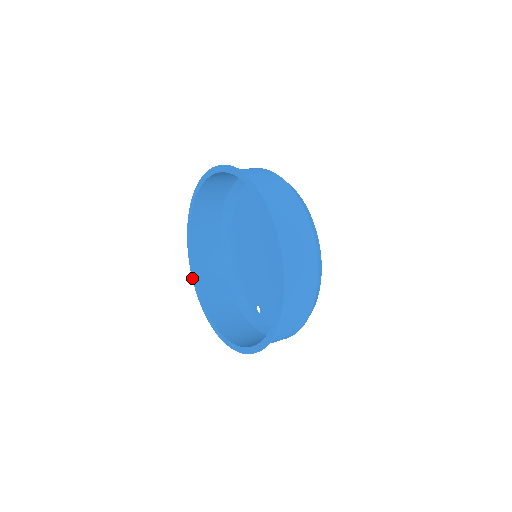
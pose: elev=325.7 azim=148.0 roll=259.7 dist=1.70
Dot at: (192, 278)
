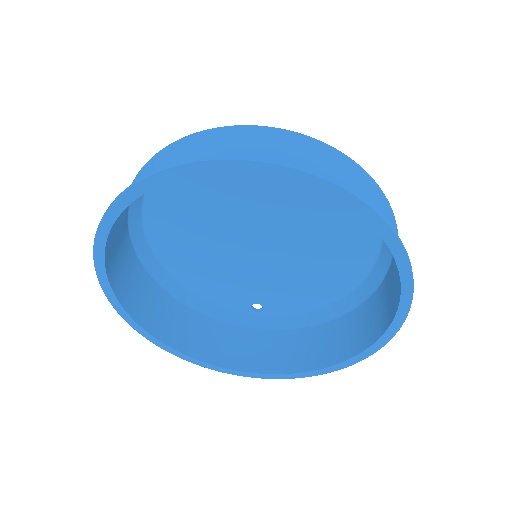
Dot at: occluded
